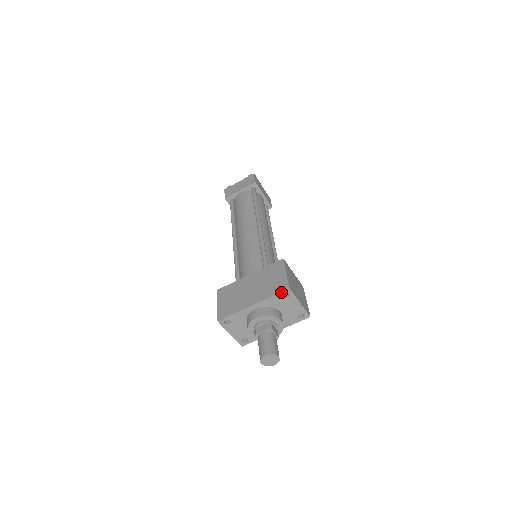
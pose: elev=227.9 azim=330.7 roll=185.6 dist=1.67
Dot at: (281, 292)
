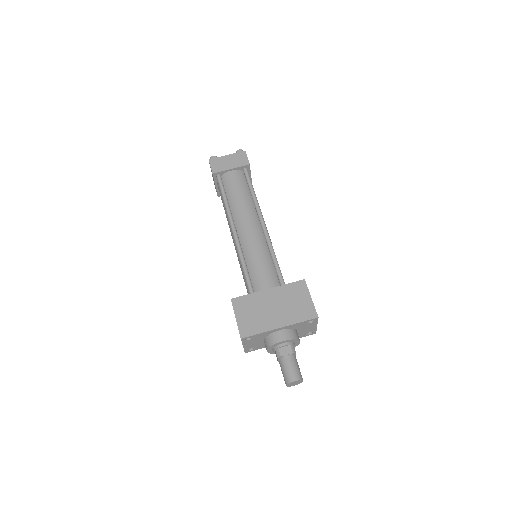
Dot at: (310, 320)
